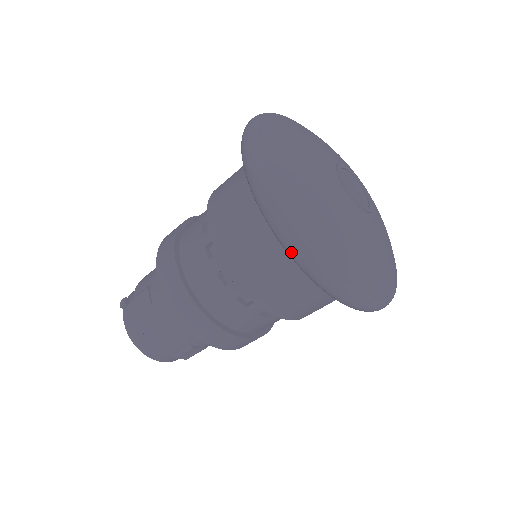
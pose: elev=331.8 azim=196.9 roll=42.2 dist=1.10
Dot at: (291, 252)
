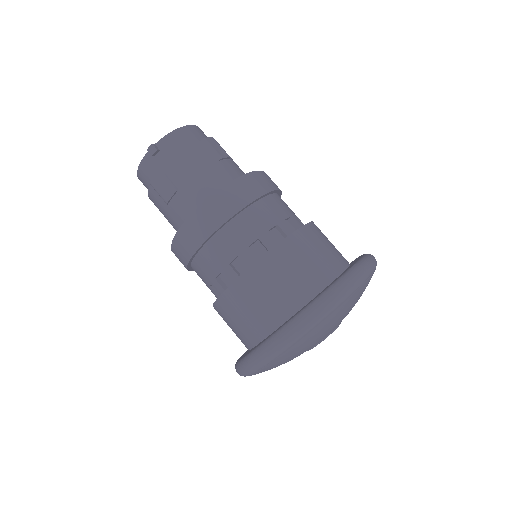
Dot at: (236, 370)
